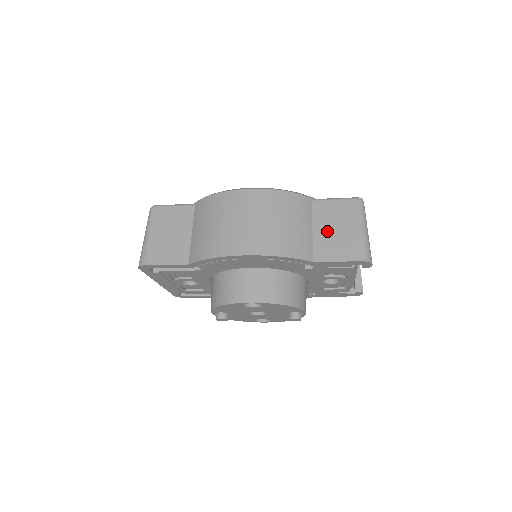
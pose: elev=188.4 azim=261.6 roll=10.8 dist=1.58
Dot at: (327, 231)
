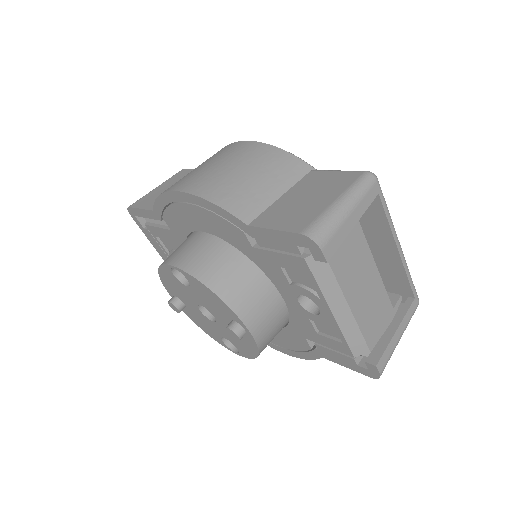
Dot at: (295, 198)
